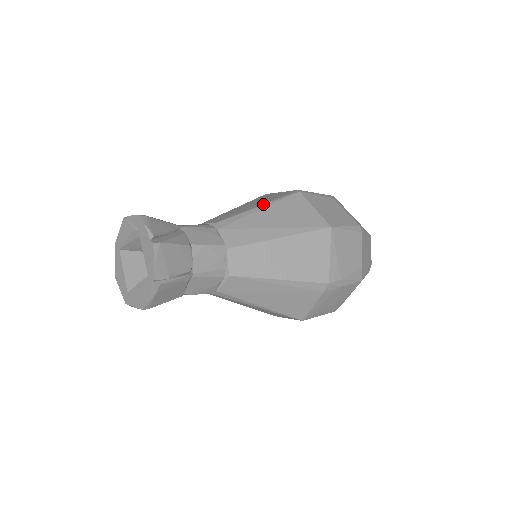
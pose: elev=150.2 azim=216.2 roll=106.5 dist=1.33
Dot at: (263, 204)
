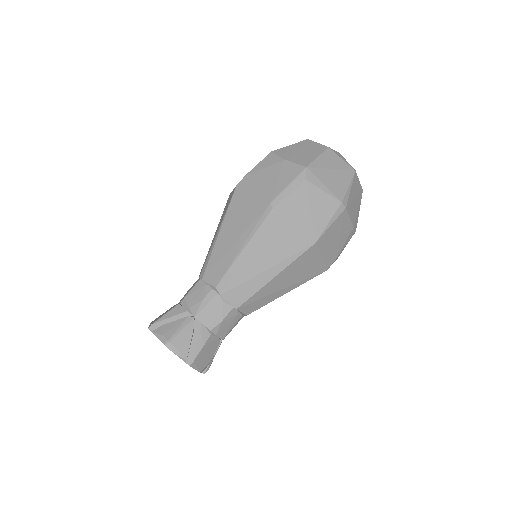
Dot at: (245, 244)
